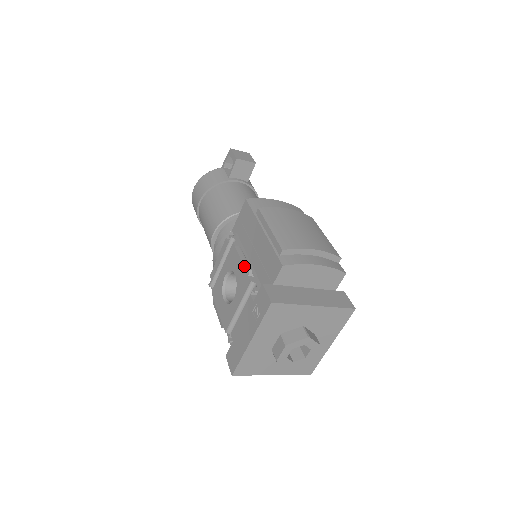
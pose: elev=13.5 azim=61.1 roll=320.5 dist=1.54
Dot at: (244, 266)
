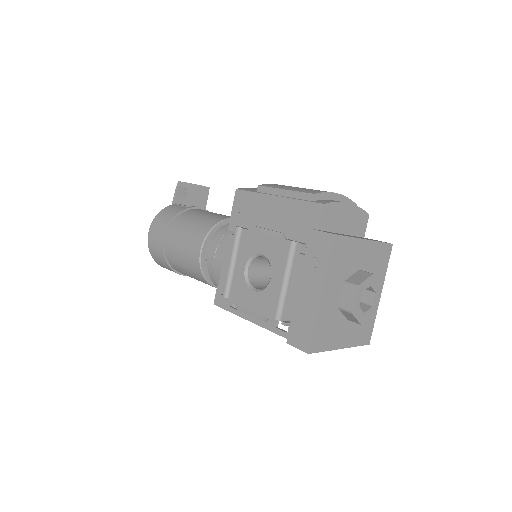
Dot at: (272, 235)
